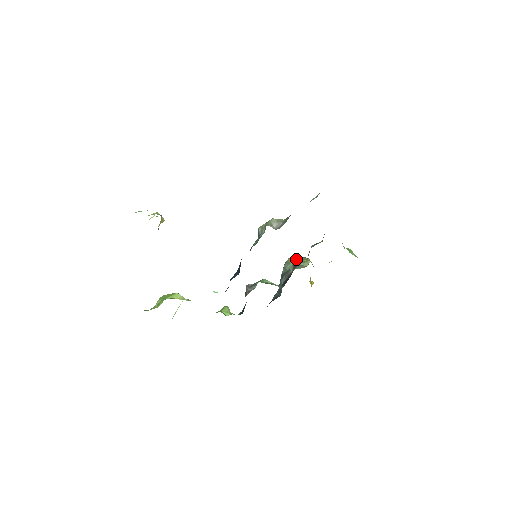
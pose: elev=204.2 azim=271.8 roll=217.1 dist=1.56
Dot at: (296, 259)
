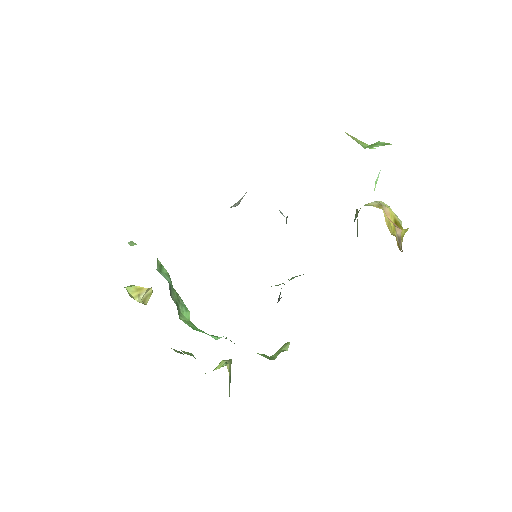
Dot at: occluded
